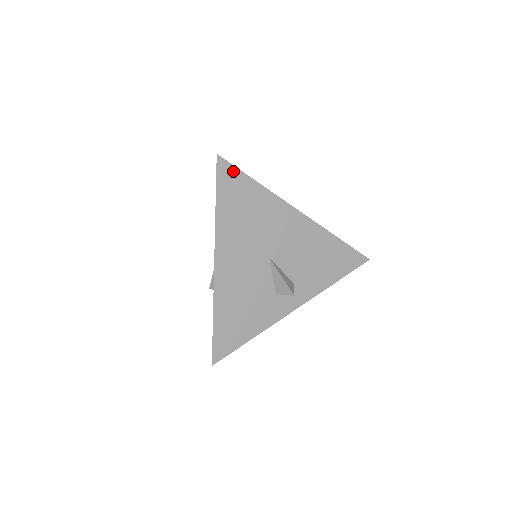
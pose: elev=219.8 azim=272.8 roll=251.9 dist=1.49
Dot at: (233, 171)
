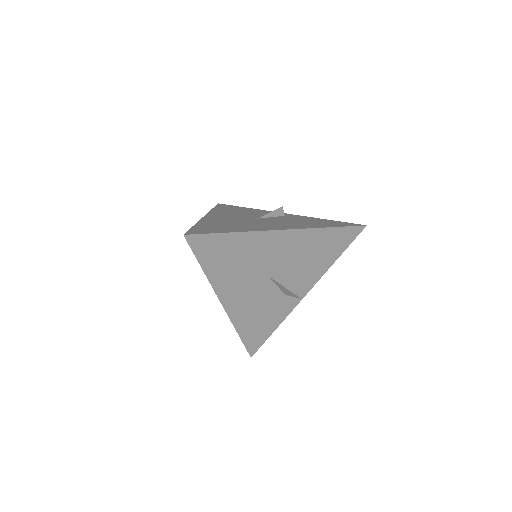
Dot at: (206, 238)
